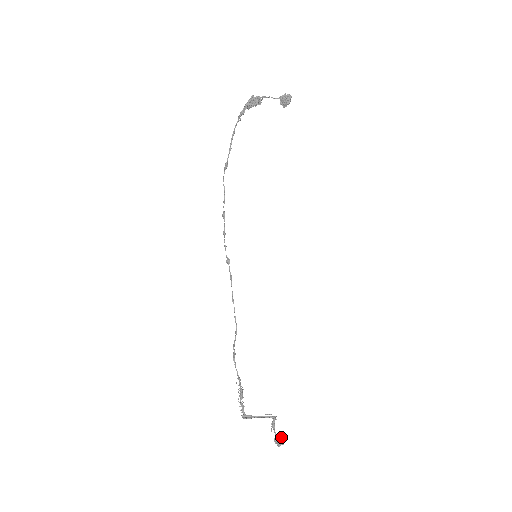
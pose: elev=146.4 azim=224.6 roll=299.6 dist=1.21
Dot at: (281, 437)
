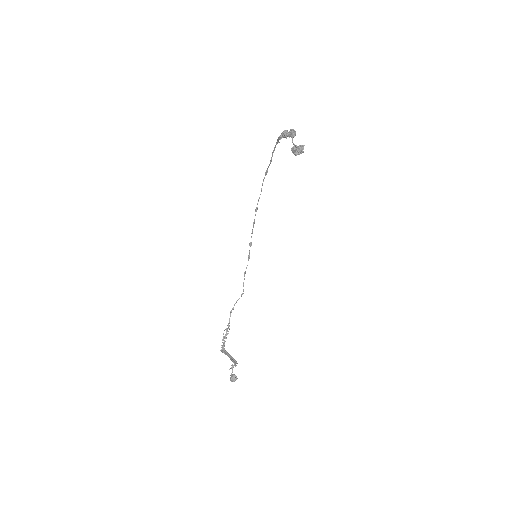
Dot at: (234, 377)
